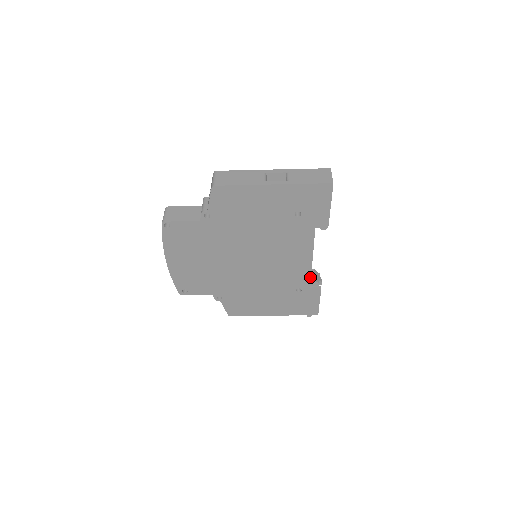
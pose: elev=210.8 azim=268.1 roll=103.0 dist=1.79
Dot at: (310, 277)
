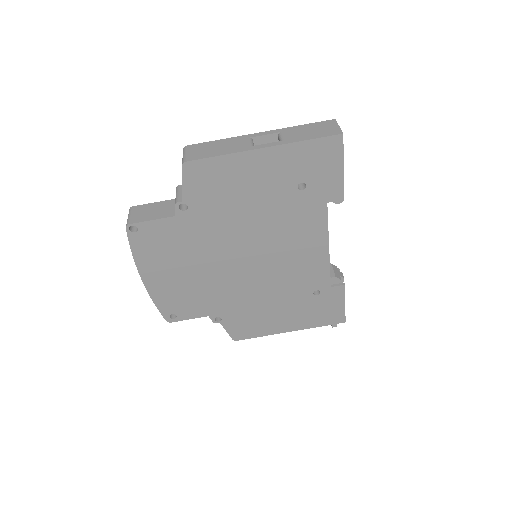
Dot at: (329, 273)
